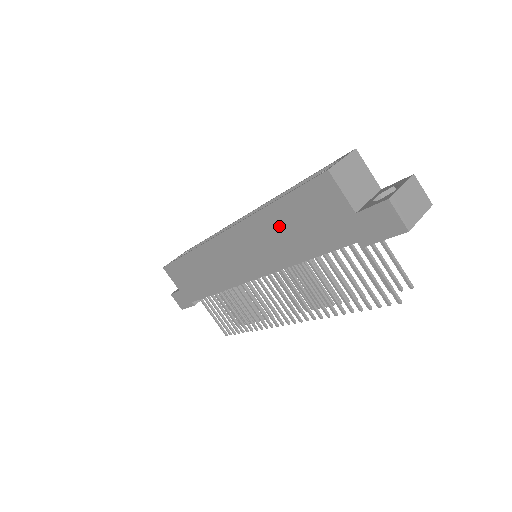
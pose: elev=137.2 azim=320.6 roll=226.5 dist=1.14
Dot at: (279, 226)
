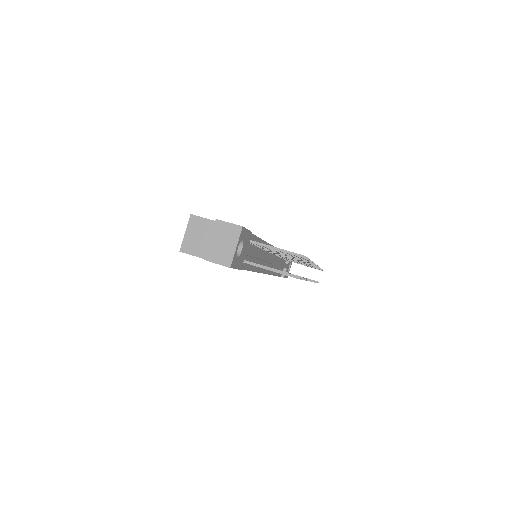
Dot at: occluded
